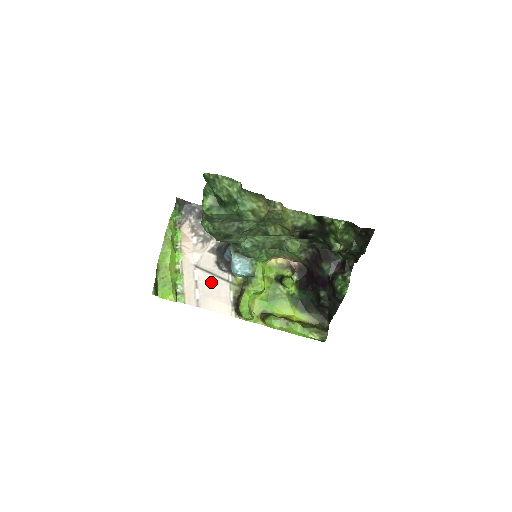
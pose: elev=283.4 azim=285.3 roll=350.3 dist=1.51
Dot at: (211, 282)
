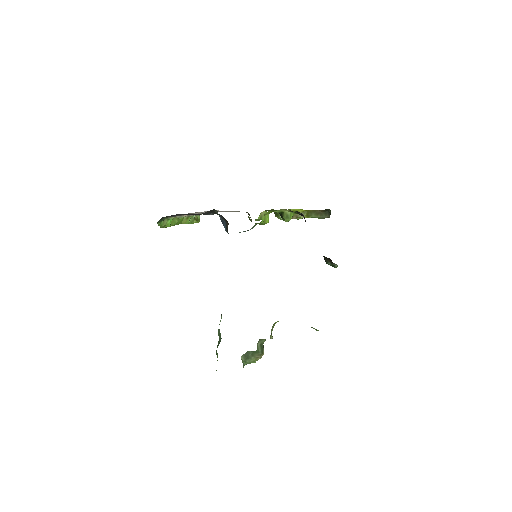
Dot at: occluded
